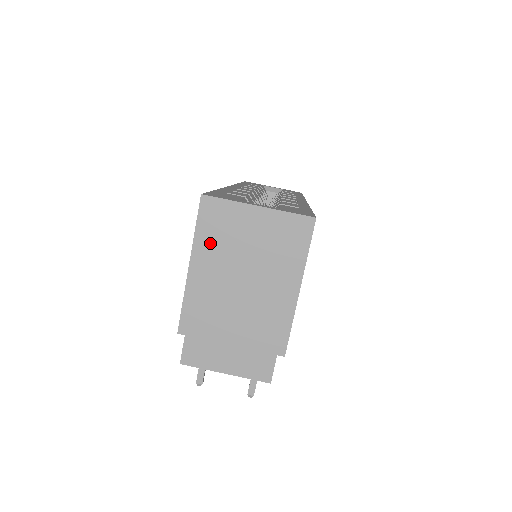
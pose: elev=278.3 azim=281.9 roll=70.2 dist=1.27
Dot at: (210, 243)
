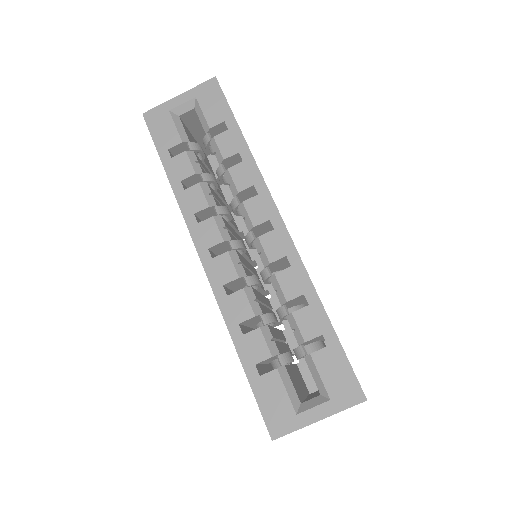
Dot at: occluded
